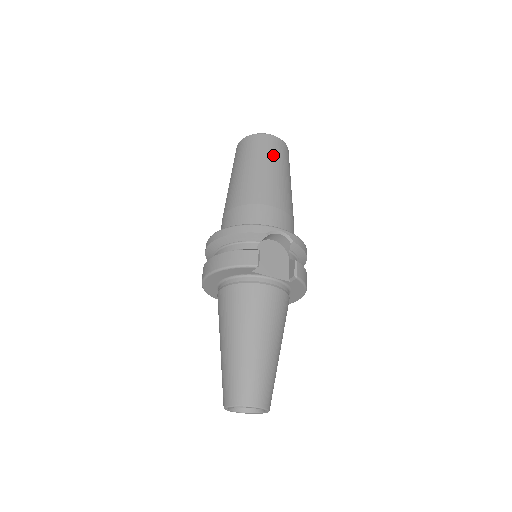
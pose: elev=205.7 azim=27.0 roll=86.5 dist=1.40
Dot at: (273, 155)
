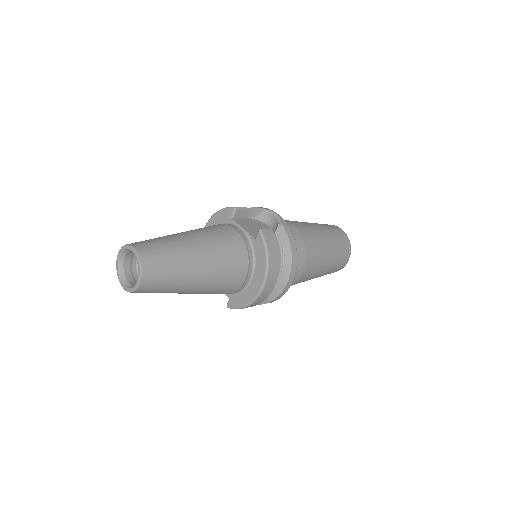
Dot at: (326, 226)
